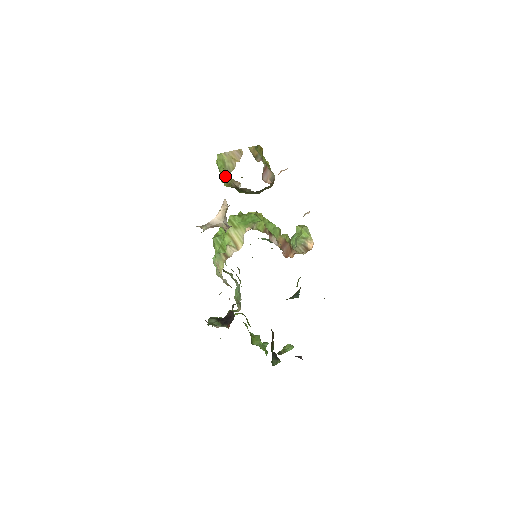
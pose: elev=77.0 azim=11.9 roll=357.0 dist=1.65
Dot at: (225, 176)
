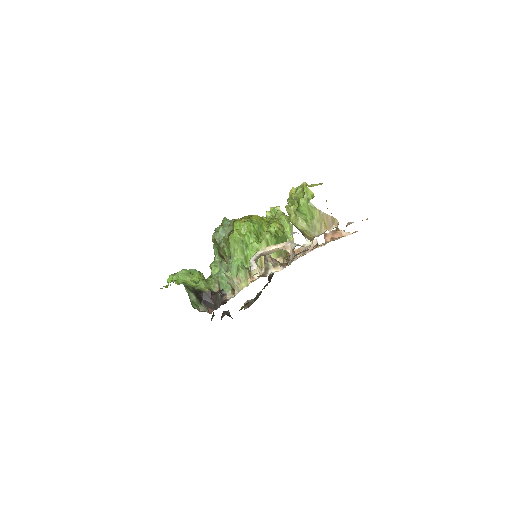
Dot at: (303, 225)
